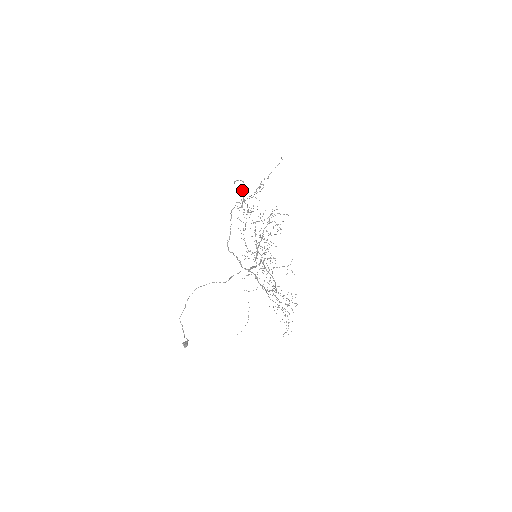
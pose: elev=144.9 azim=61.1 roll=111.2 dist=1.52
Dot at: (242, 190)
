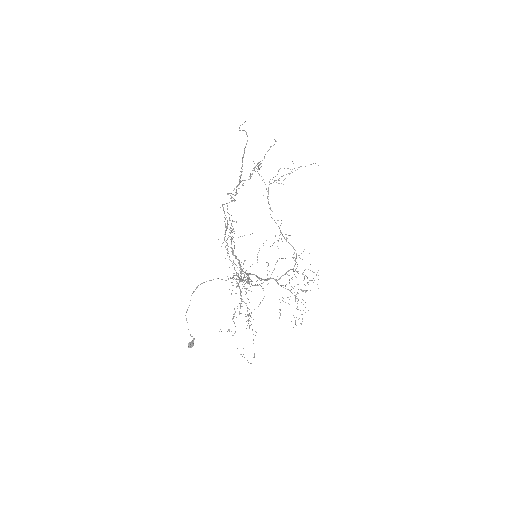
Dot at: (242, 157)
